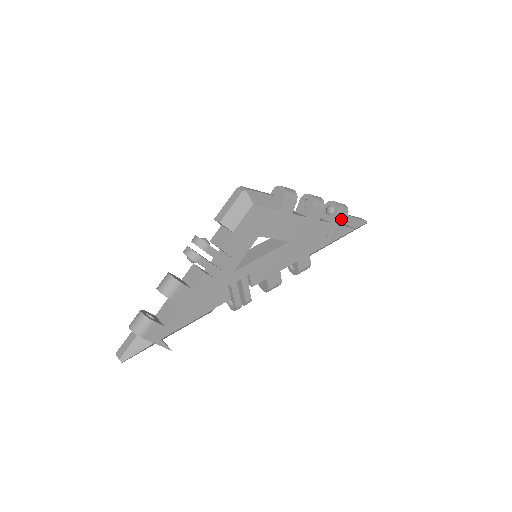
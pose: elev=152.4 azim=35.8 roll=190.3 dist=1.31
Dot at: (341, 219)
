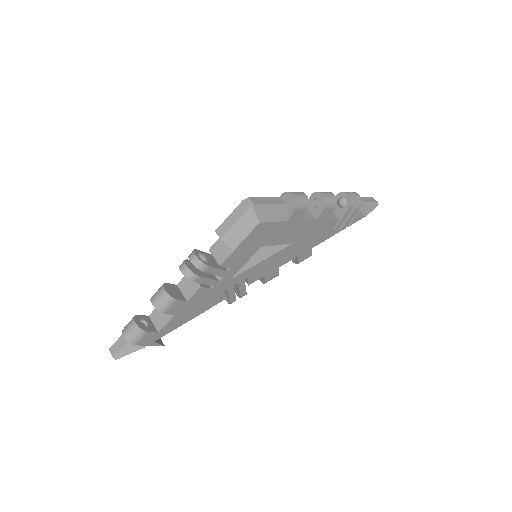
Dot at: (352, 212)
